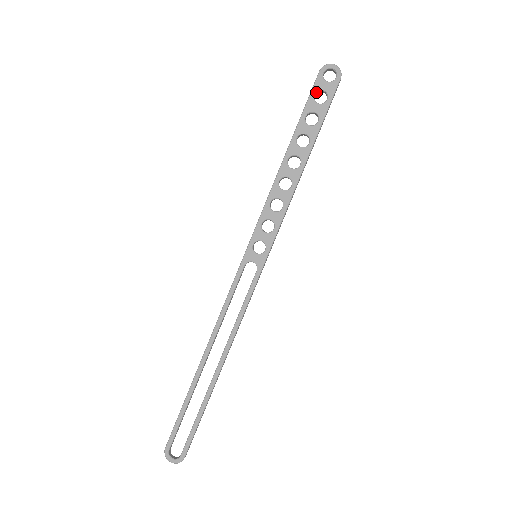
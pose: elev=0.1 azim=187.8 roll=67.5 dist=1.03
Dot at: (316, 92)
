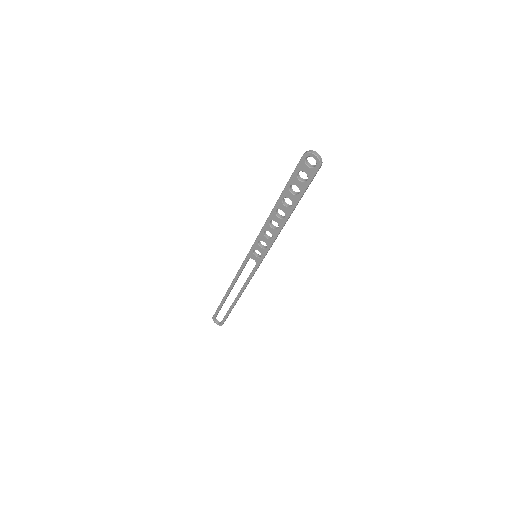
Dot at: (299, 171)
